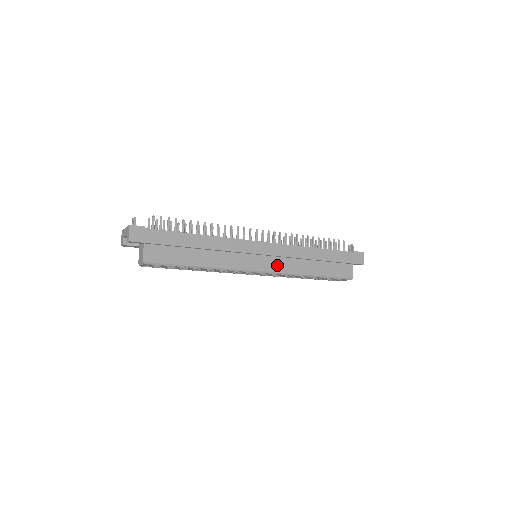
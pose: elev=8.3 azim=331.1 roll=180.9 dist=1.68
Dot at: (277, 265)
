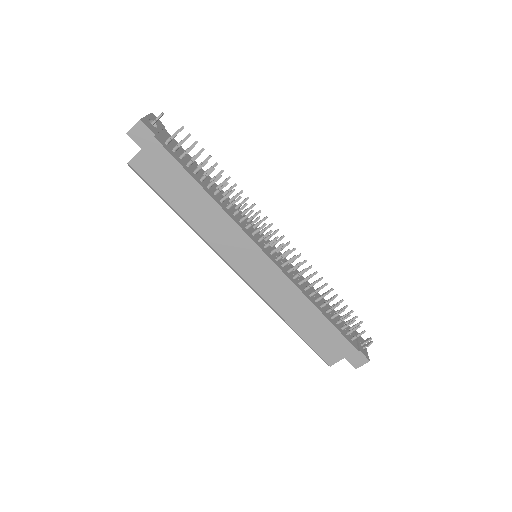
Dot at: (262, 285)
